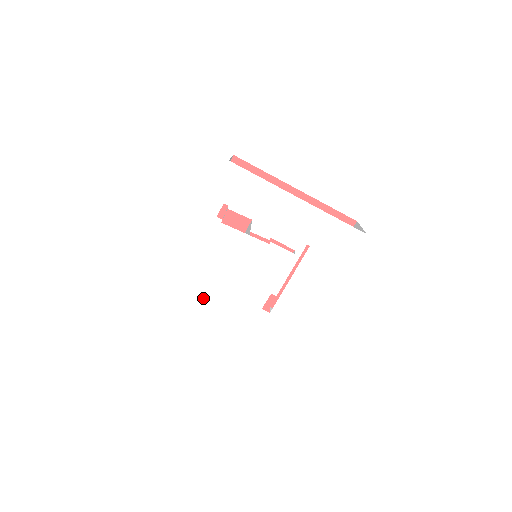
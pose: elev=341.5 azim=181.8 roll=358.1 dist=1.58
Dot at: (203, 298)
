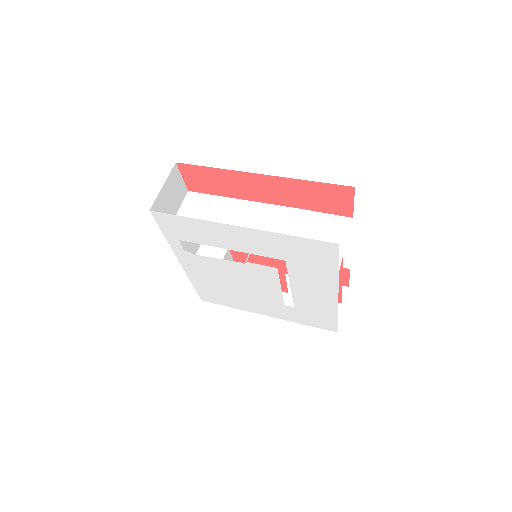
Dot at: (231, 300)
